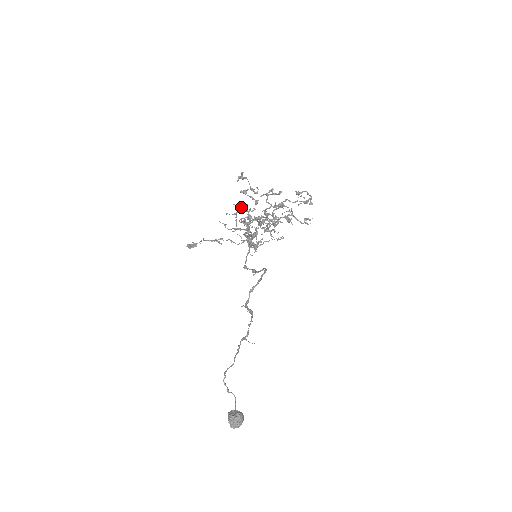
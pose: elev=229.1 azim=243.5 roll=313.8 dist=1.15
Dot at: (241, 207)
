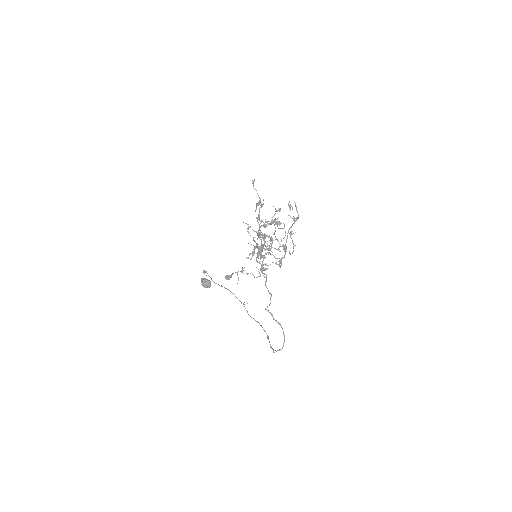
Dot at: occluded
